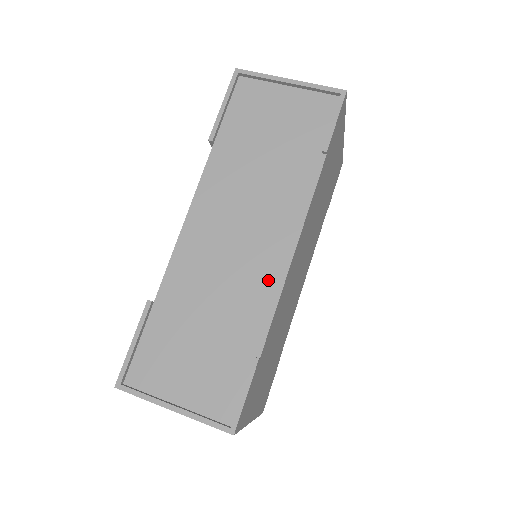
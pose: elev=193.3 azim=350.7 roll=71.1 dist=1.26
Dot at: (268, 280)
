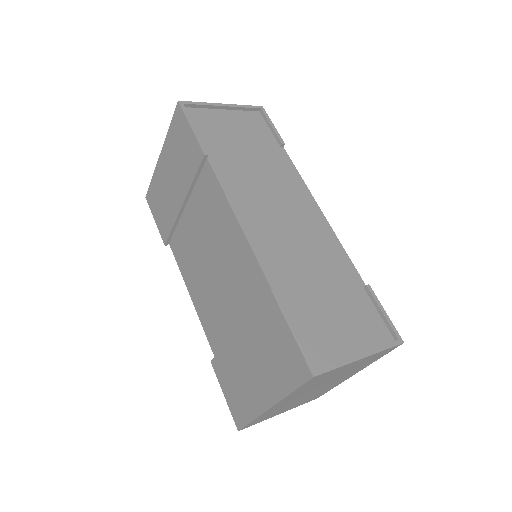
Dot at: (325, 235)
